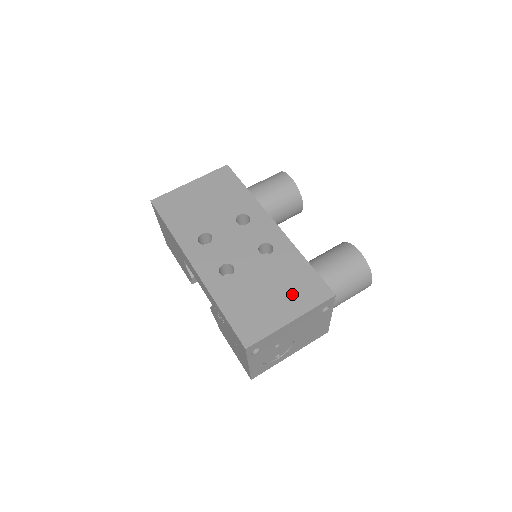
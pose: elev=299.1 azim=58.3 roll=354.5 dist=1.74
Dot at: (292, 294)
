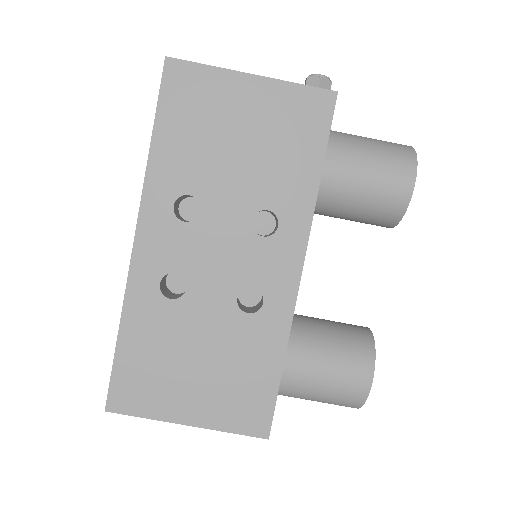
Dot at: (220, 393)
